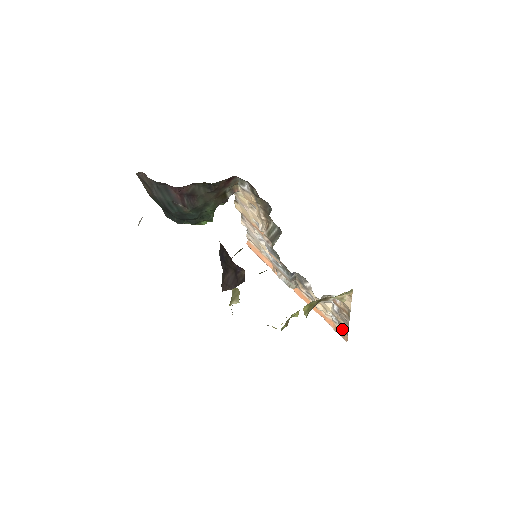
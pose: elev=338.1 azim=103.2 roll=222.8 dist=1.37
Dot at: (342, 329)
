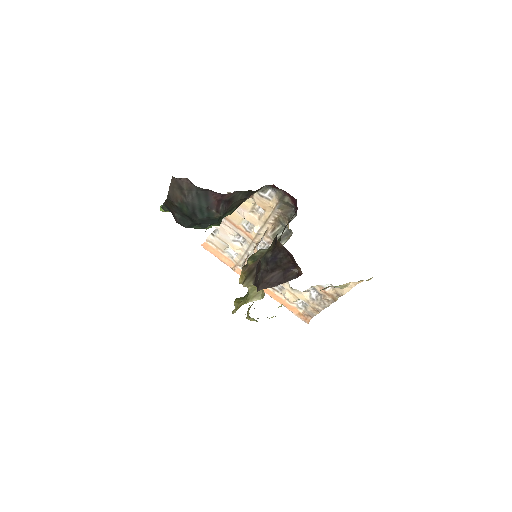
Dot at: (308, 313)
